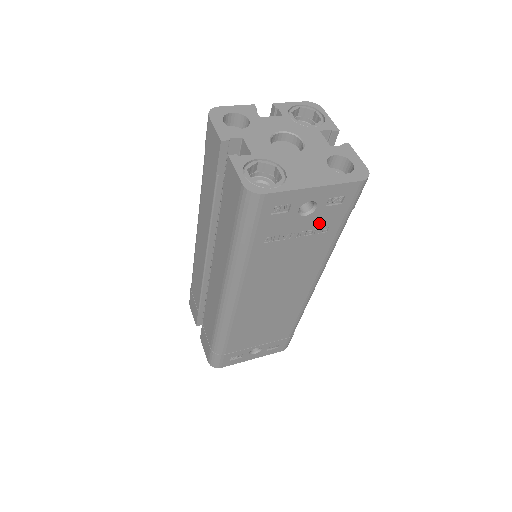
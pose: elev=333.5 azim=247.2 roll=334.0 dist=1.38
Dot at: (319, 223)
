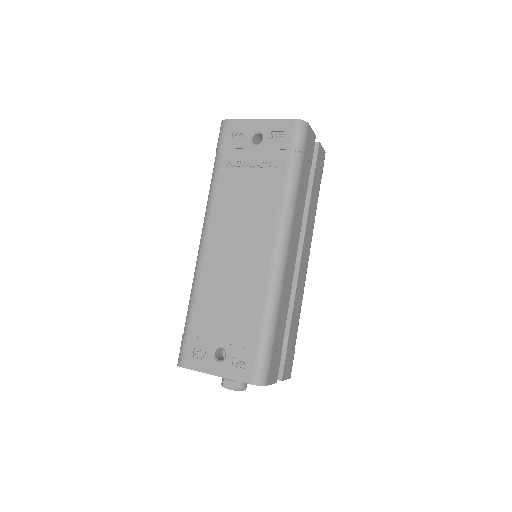
Dot at: (268, 157)
